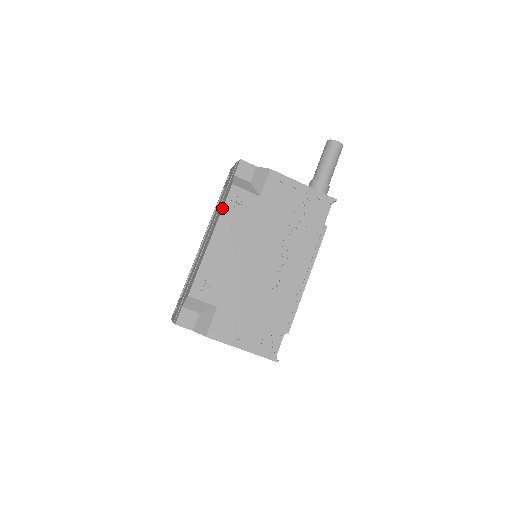
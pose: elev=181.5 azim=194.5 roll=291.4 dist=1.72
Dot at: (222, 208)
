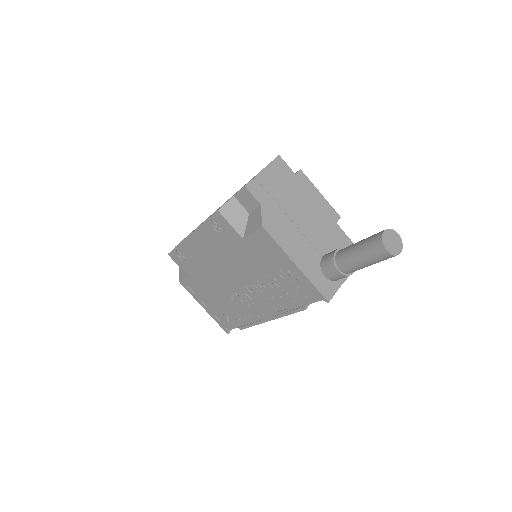
Dot at: occluded
